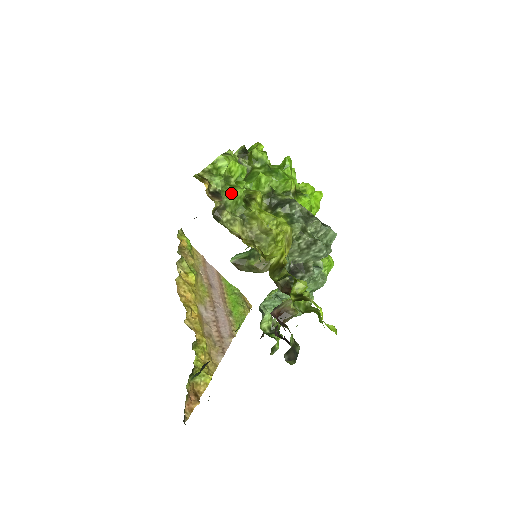
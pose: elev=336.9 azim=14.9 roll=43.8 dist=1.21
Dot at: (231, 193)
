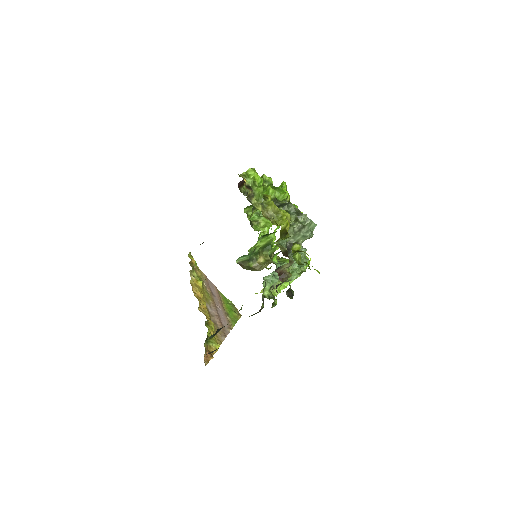
Dot at: (257, 189)
